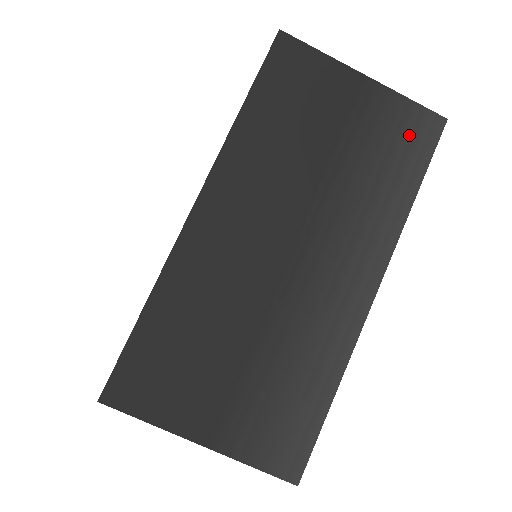
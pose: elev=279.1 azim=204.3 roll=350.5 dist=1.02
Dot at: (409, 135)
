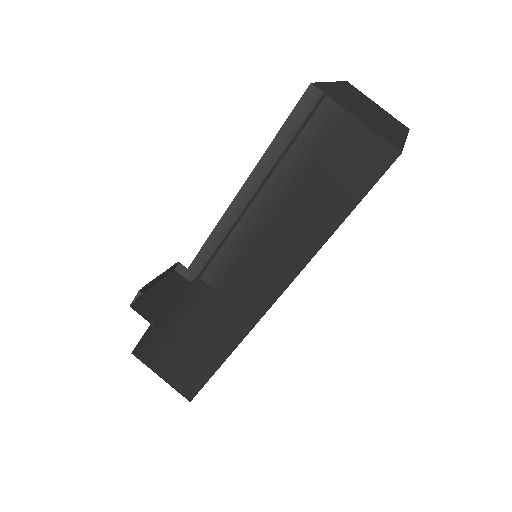
Dot at: occluded
